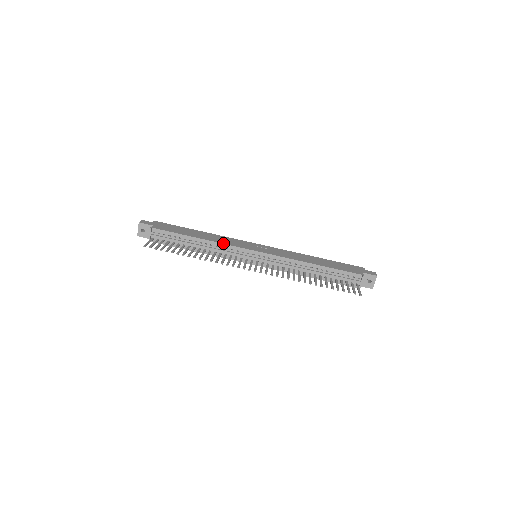
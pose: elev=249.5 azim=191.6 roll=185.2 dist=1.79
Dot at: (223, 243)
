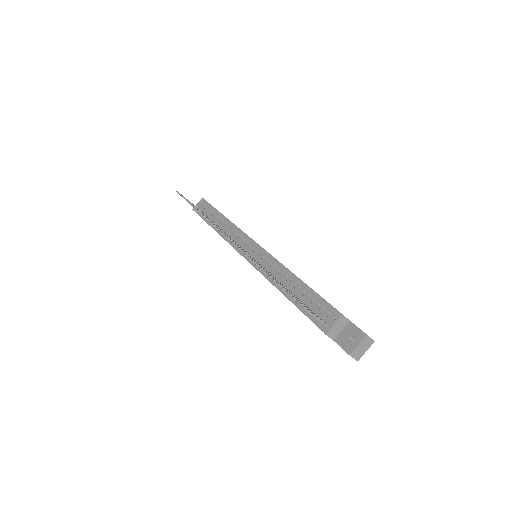
Dot at: occluded
